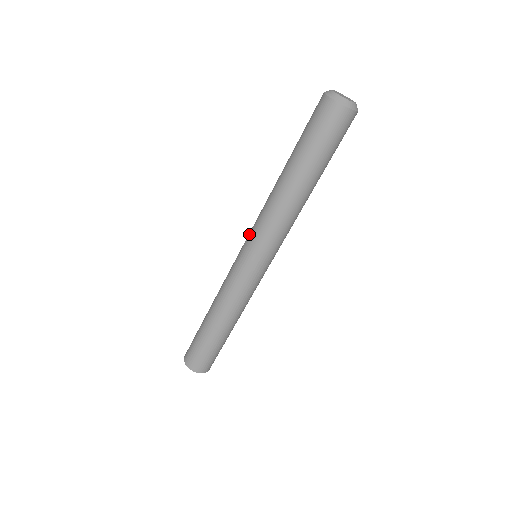
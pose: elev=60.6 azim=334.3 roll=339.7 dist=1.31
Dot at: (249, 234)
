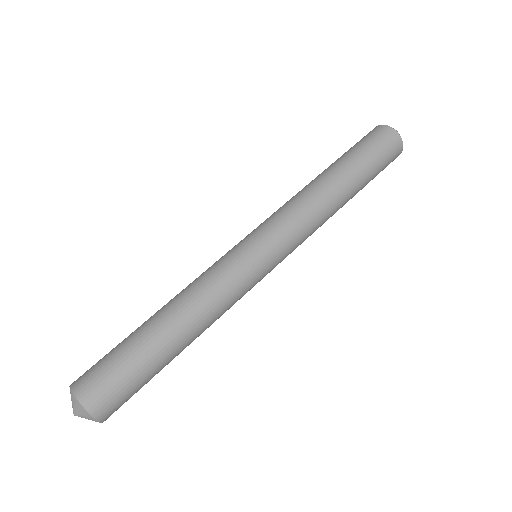
Dot at: (261, 223)
